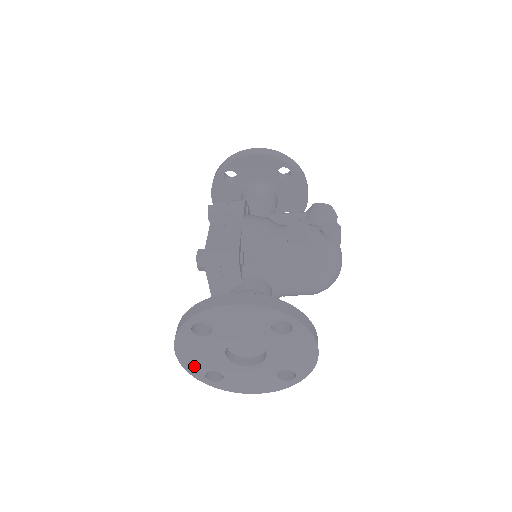
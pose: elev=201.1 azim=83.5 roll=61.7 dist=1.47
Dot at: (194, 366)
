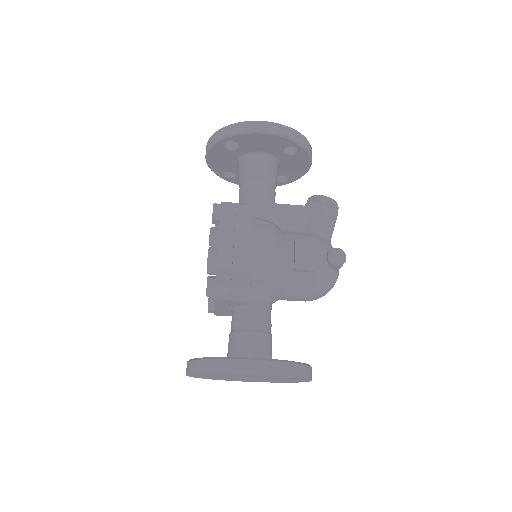
Dot at: (200, 377)
